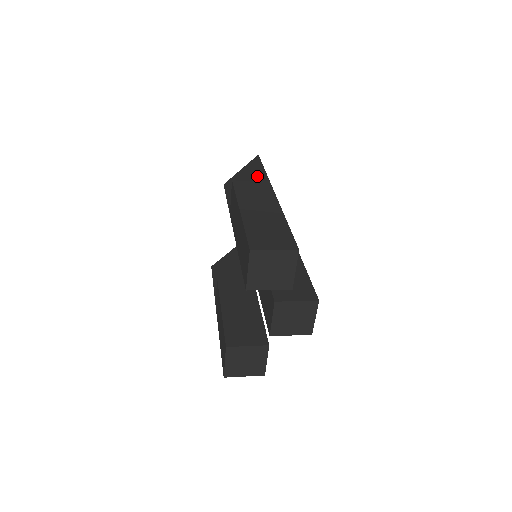
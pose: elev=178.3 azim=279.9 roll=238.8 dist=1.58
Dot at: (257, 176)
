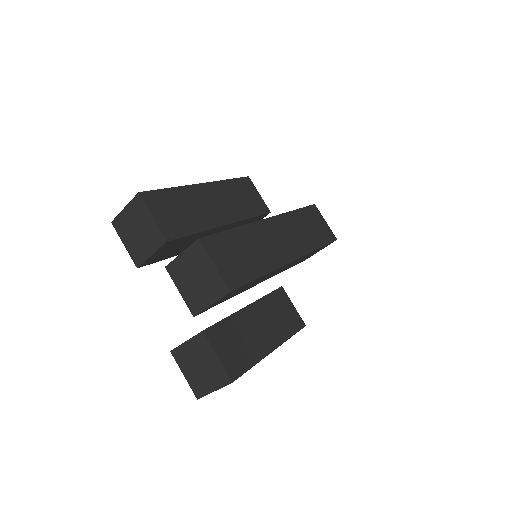
Dot at: occluded
